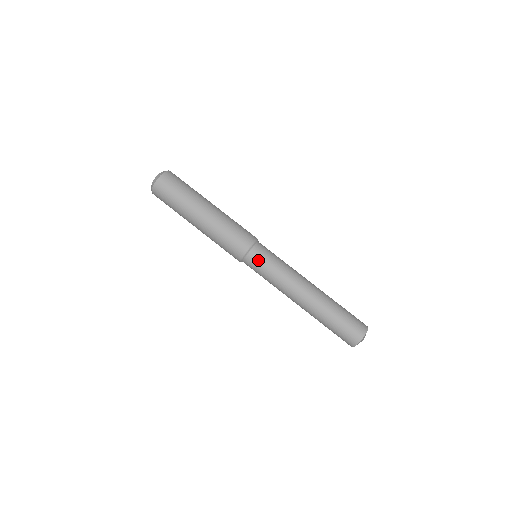
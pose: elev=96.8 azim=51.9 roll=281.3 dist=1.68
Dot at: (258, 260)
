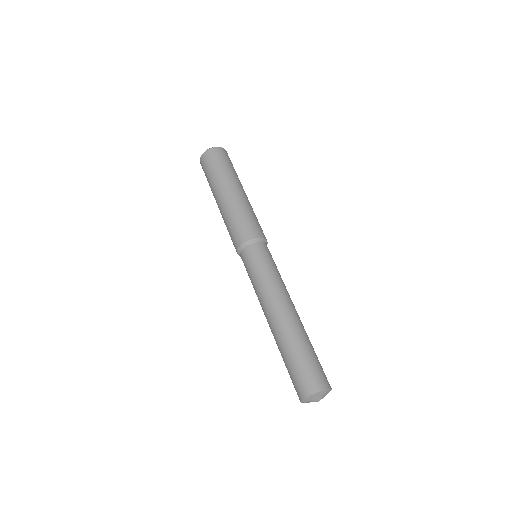
Dot at: (250, 257)
